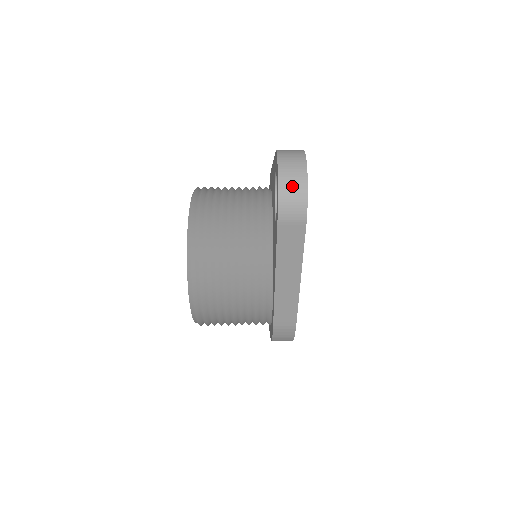
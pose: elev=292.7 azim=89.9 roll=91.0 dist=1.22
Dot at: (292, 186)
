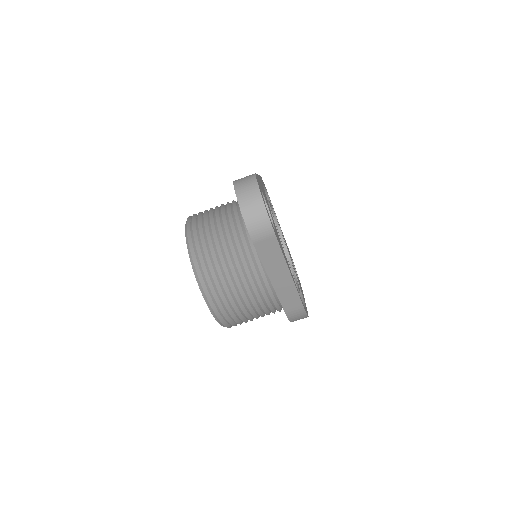
Dot at: (253, 212)
